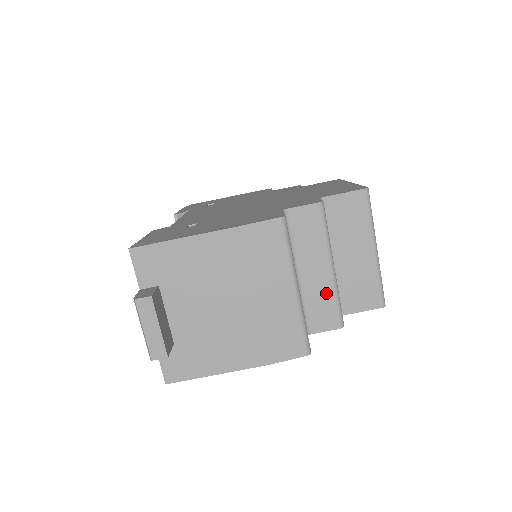
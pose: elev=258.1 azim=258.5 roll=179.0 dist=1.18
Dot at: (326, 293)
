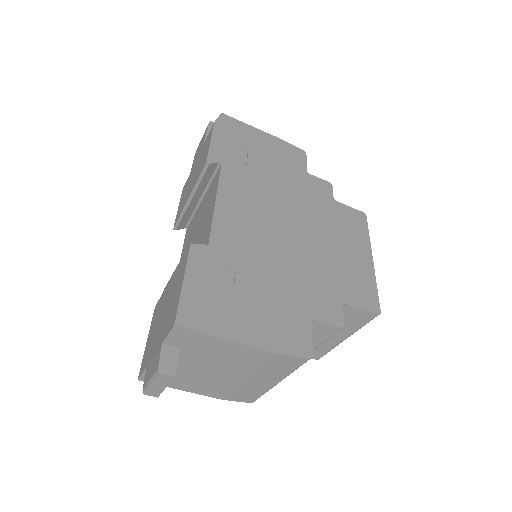
Dot at: occluded
